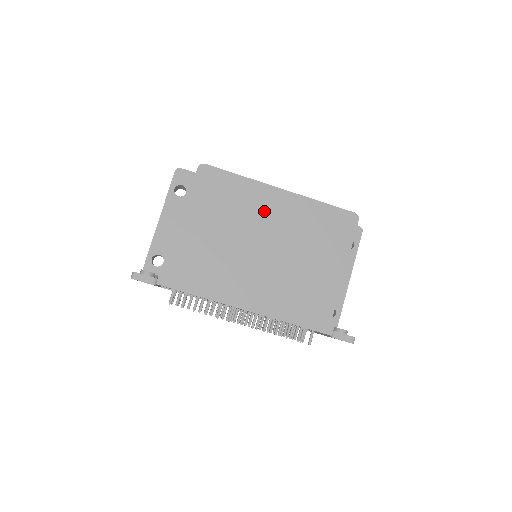
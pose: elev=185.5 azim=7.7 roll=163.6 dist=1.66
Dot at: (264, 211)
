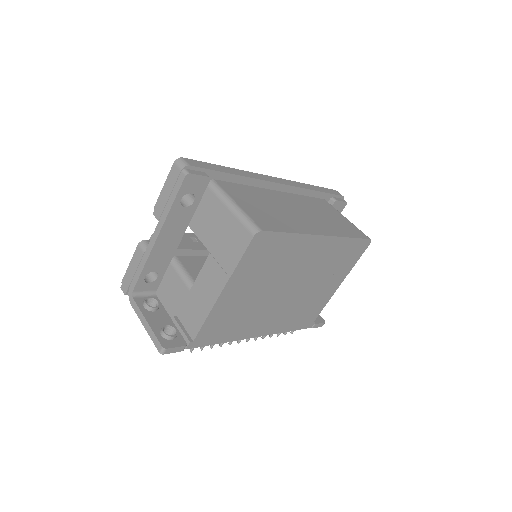
Dot at: (301, 260)
